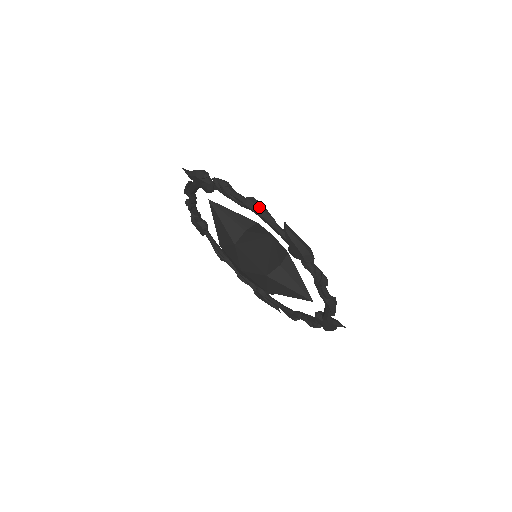
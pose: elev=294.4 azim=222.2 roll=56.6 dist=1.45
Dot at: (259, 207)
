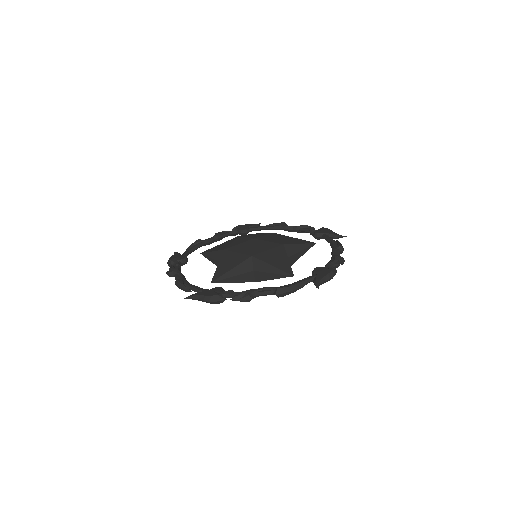
Dot at: (179, 287)
